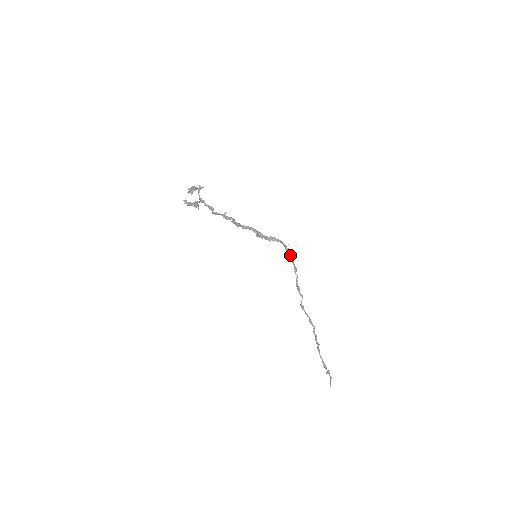
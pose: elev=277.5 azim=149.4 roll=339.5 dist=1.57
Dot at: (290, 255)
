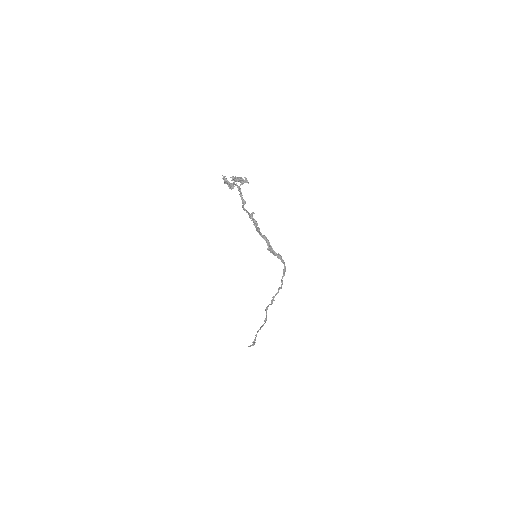
Dot at: occluded
